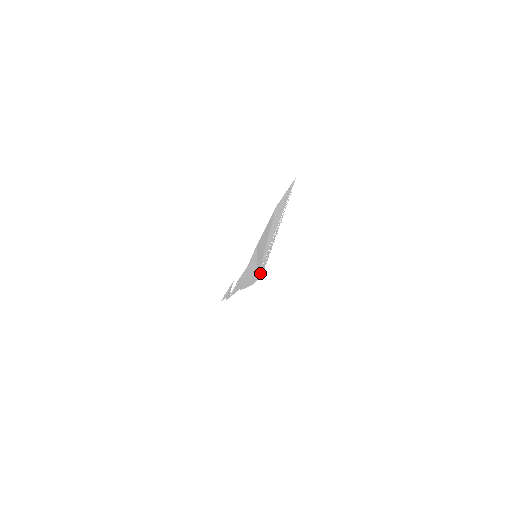
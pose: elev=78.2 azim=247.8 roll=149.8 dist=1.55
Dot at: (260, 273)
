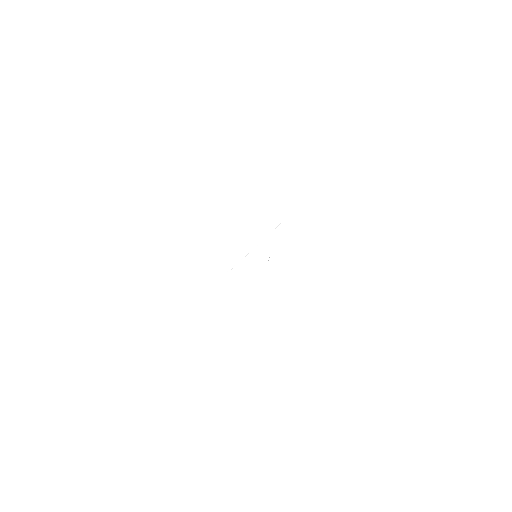
Dot at: occluded
